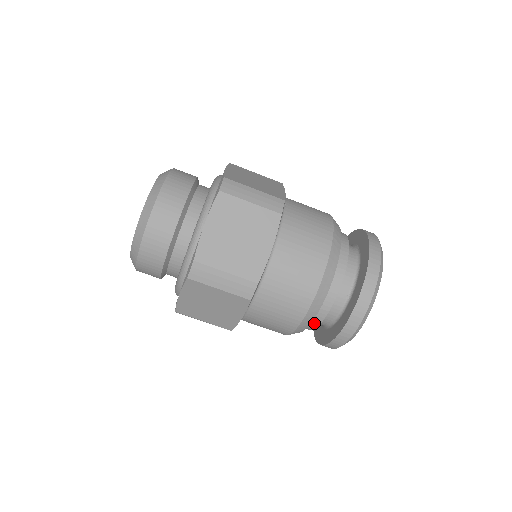
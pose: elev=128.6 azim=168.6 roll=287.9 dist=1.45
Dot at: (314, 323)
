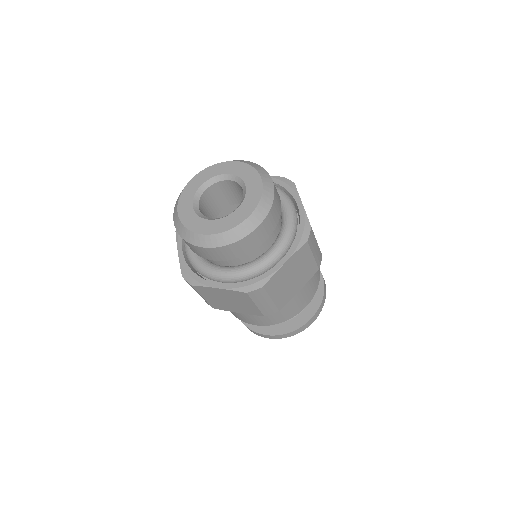
Dot at: occluded
